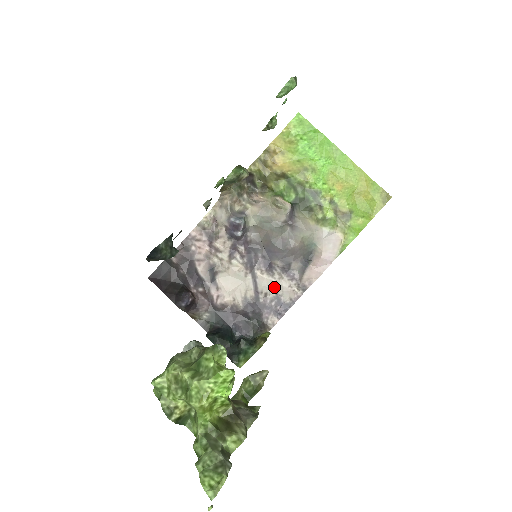
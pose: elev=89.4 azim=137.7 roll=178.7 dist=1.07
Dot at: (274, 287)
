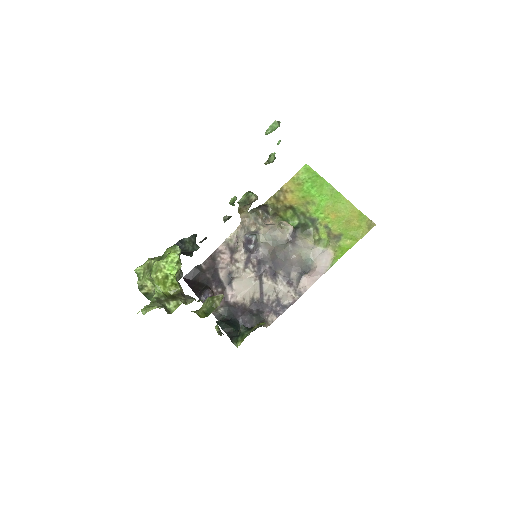
Dot at: (276, 291)
